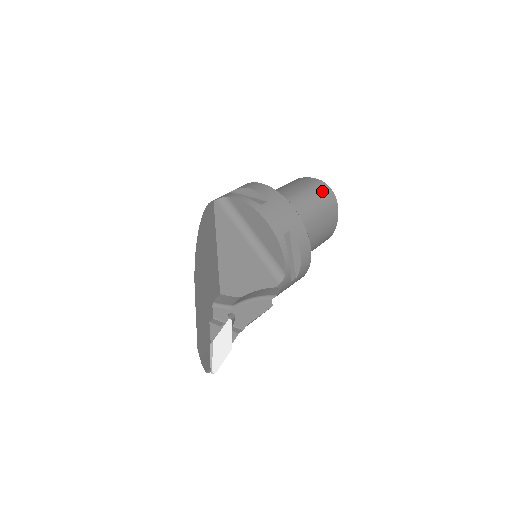
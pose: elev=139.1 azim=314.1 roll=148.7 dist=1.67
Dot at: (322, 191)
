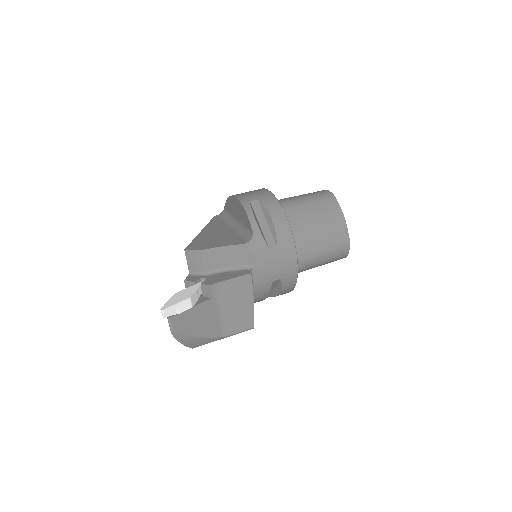
Dot at: (317, 192)
